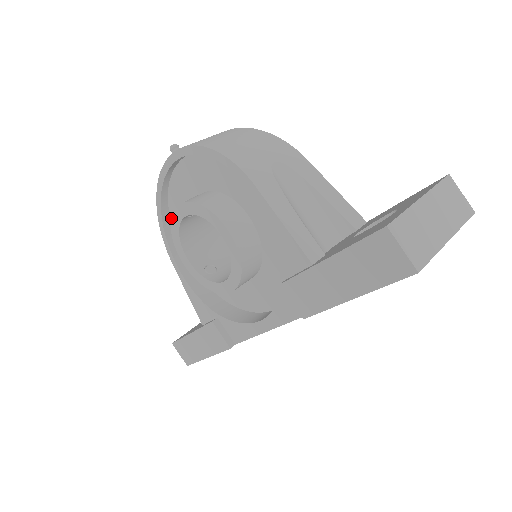
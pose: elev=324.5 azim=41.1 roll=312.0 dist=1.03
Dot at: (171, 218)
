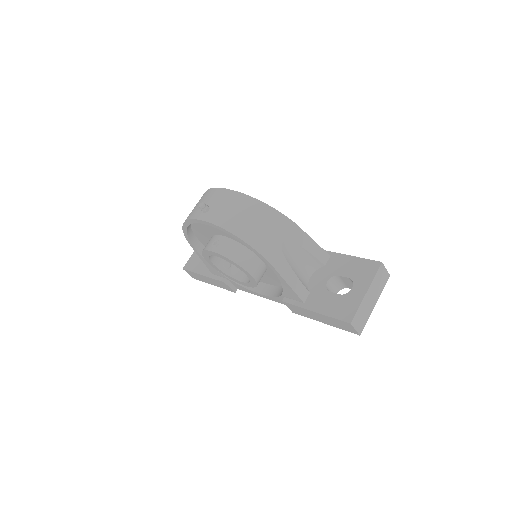
Dot at: (204, 250)
